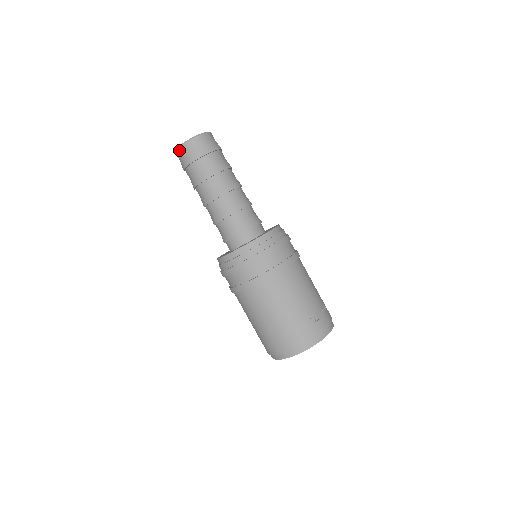
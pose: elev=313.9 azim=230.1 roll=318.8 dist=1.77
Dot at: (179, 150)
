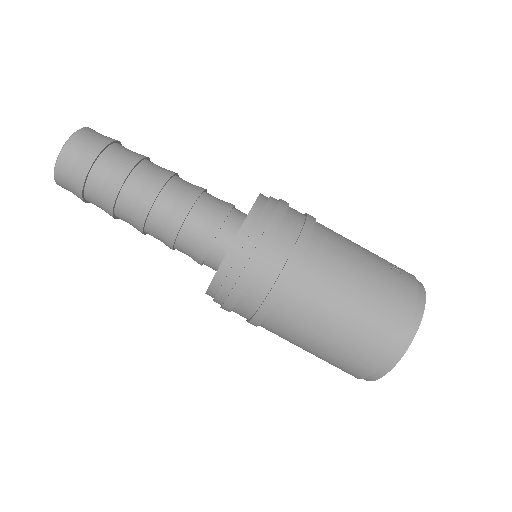
Dot at: (61, 161)
